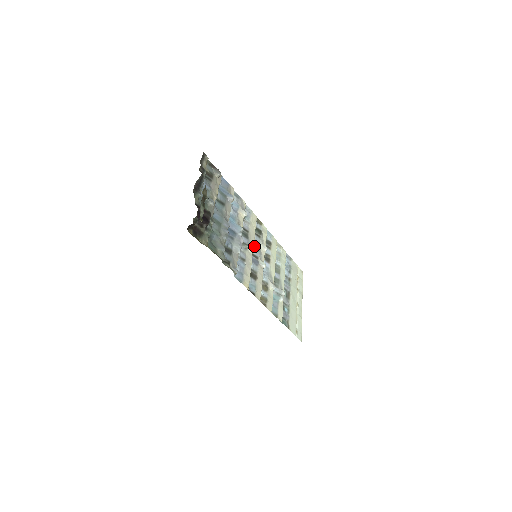
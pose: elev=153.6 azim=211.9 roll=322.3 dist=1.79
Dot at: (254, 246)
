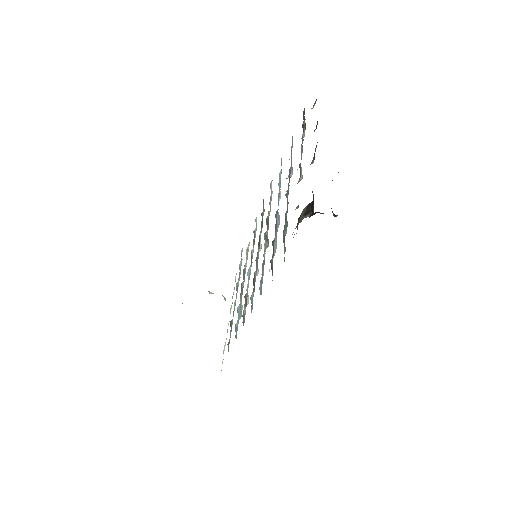
Dot at: (259, 241)
